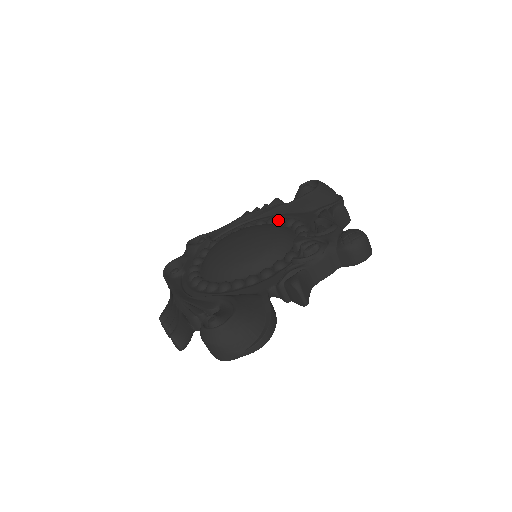
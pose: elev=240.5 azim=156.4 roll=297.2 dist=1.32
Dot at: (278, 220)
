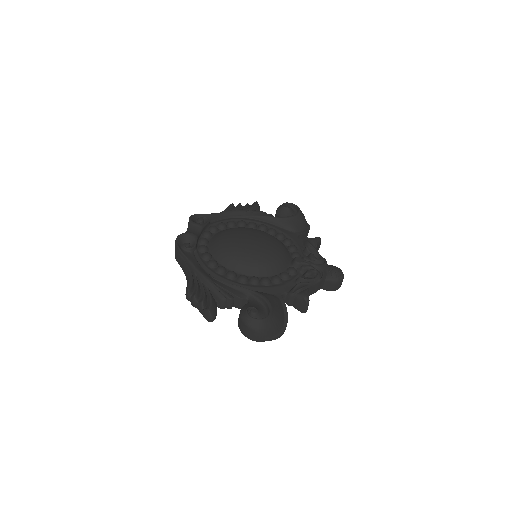
Dot at: (271, 230)
